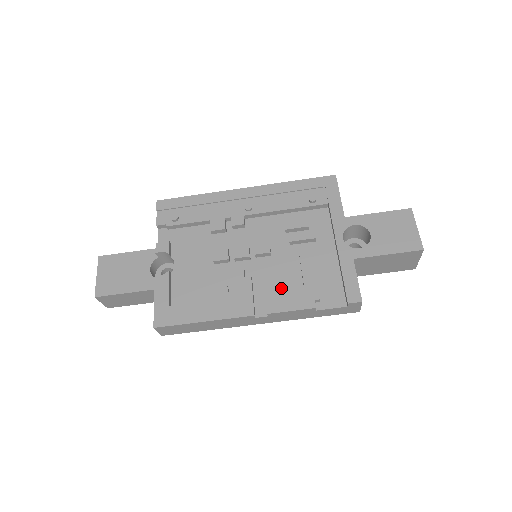
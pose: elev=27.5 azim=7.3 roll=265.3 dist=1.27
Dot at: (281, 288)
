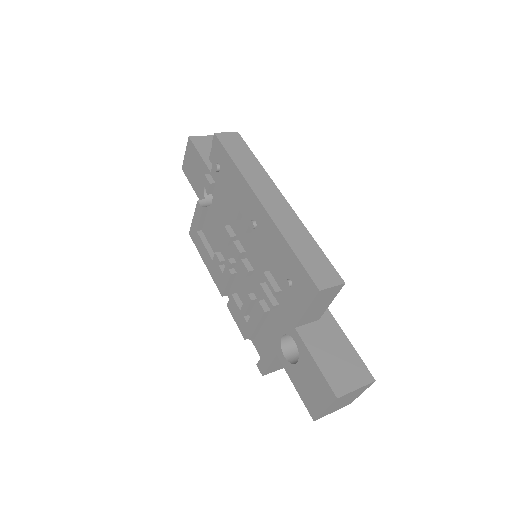
Dot at: occluded
